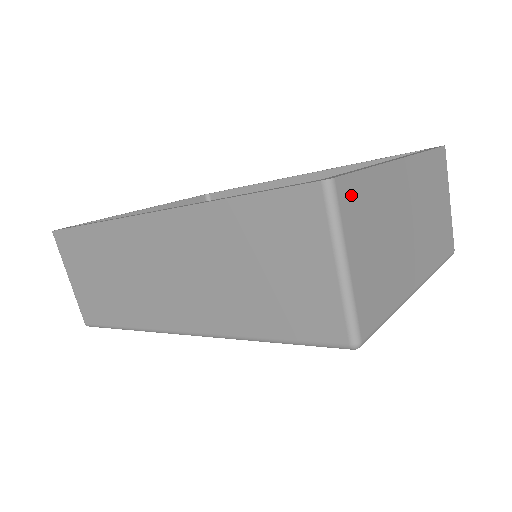
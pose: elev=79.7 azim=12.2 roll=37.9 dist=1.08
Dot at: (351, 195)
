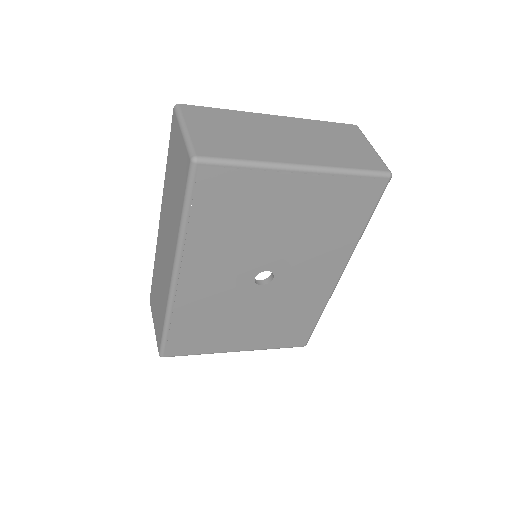
Dot at: (197, 111)
